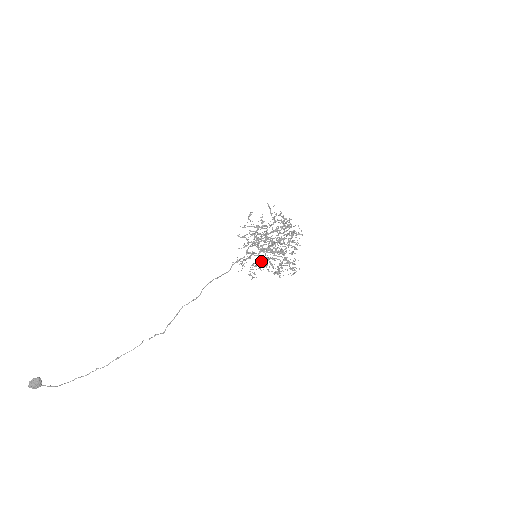
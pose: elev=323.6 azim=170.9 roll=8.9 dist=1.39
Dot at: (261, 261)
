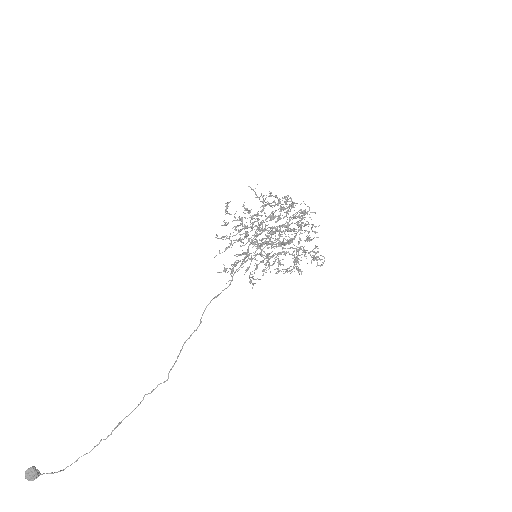
Dot at: (261, 261)
